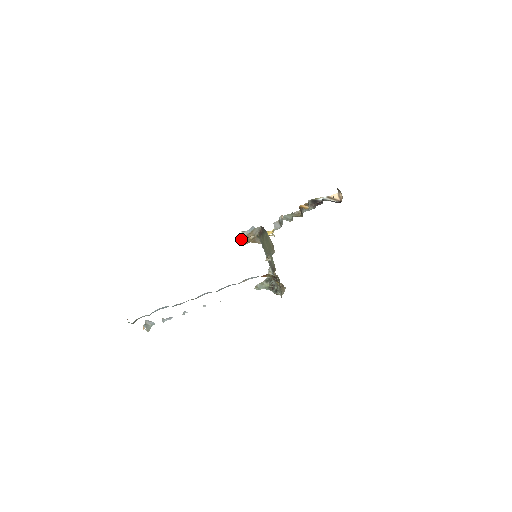
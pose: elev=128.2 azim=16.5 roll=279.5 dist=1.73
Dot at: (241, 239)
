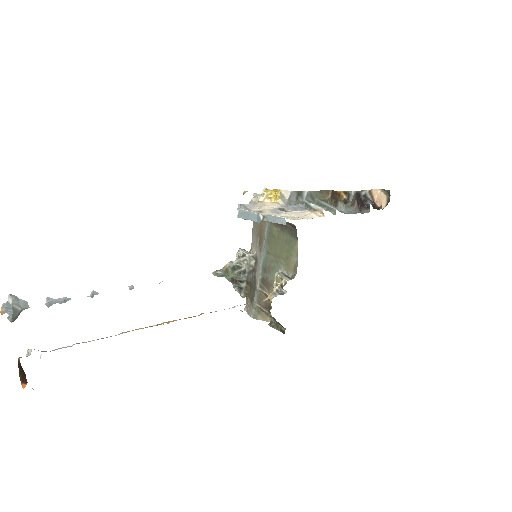
Dot at: (250, 219)
